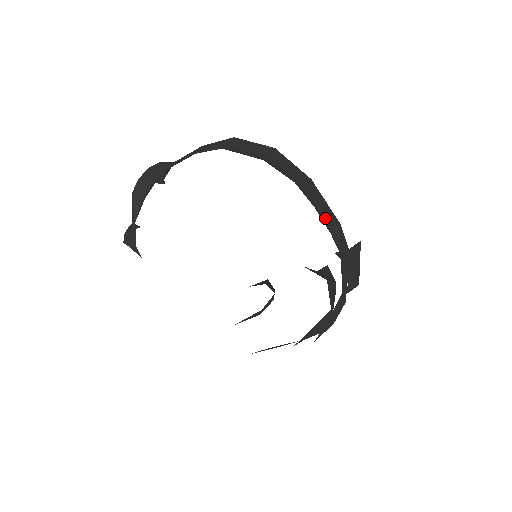
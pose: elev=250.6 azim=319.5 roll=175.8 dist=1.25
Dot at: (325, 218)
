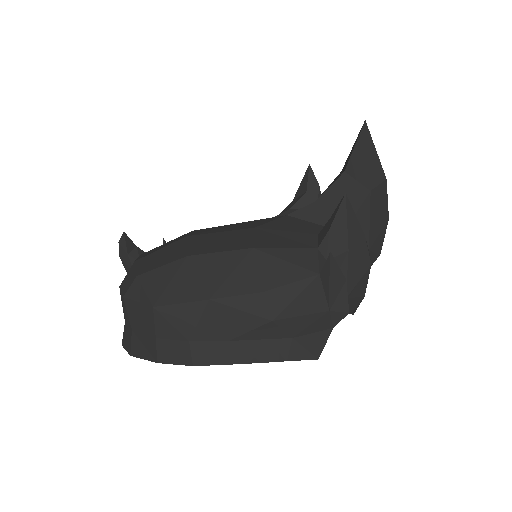
Dot at: (251, 337)
